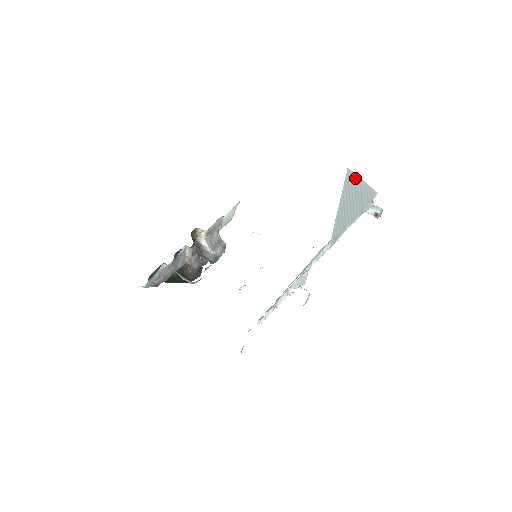
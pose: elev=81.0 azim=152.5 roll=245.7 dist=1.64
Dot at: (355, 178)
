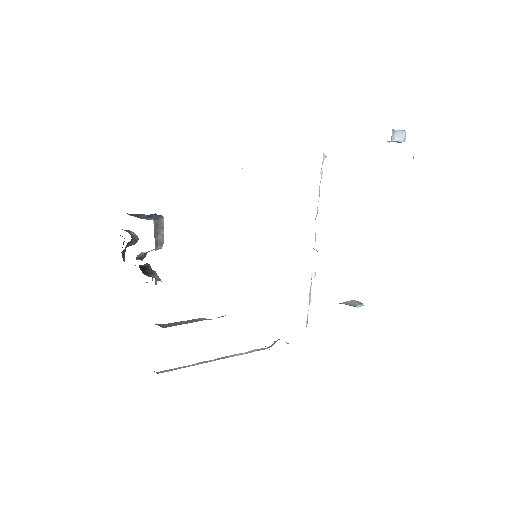
Dot at: occluded
